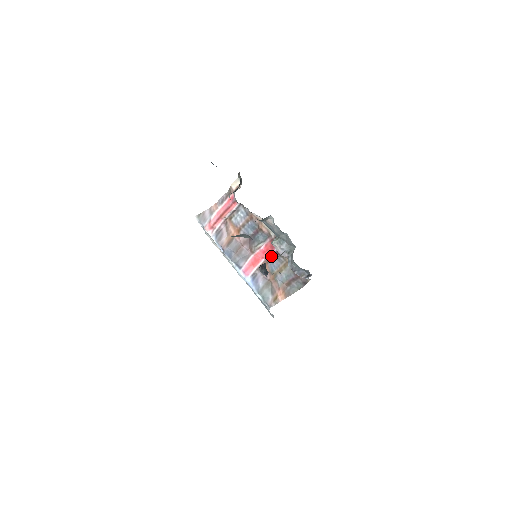
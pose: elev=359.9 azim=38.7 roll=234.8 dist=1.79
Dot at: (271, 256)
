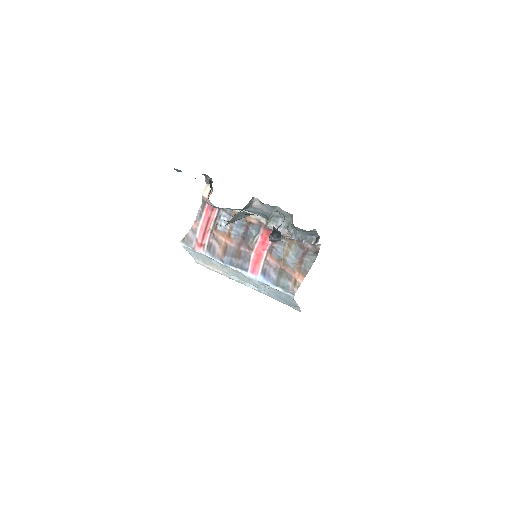
Dot at: (271, 243)
